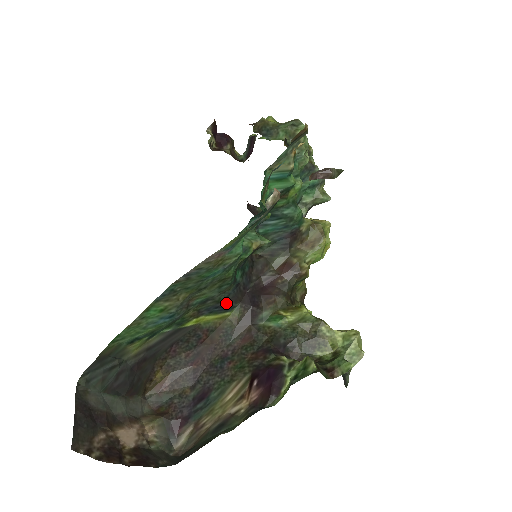
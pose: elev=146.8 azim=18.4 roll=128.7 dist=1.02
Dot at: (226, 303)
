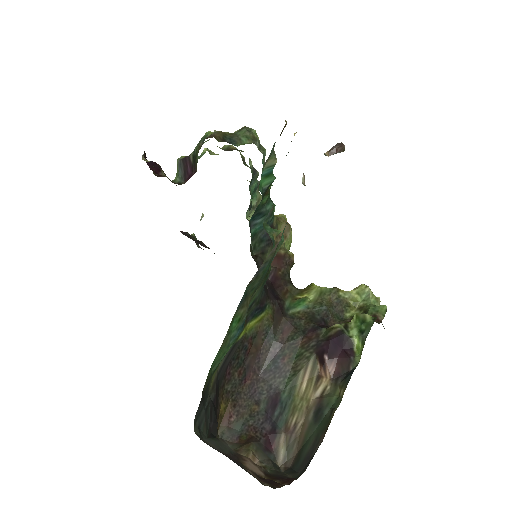
Dot at: (261, 303)
